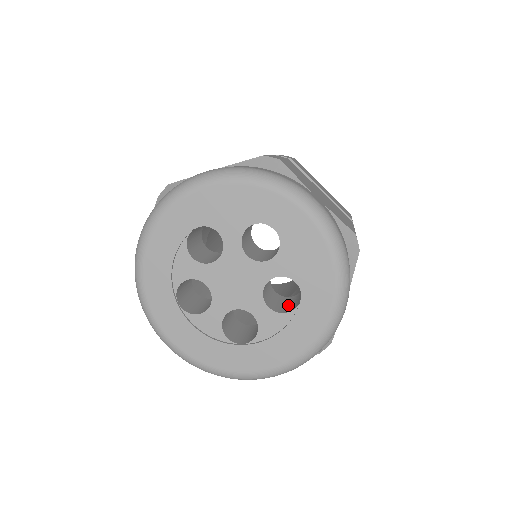
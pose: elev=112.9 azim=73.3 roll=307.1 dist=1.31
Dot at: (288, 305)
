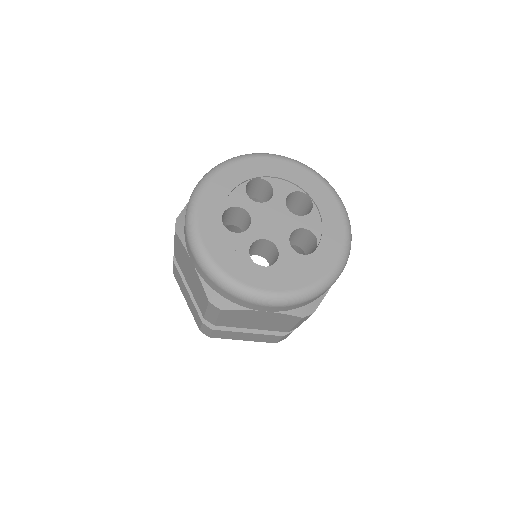
Dot at: occluded
